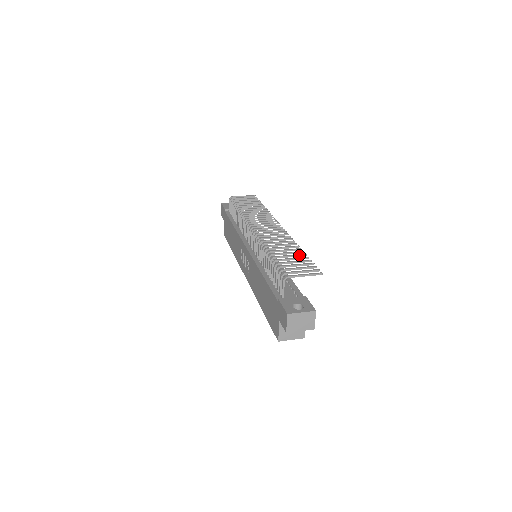
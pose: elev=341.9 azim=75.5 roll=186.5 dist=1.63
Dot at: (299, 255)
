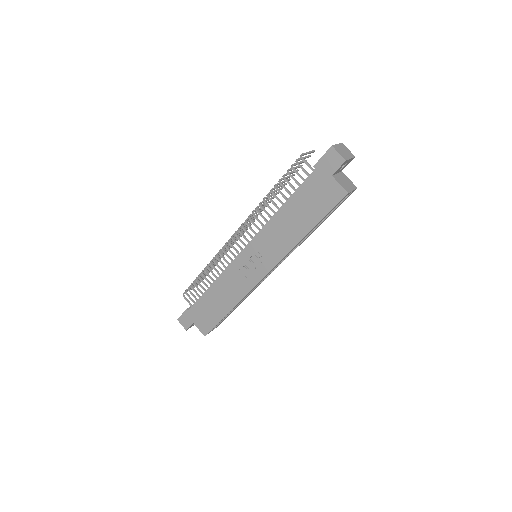
Dot at: occluded
